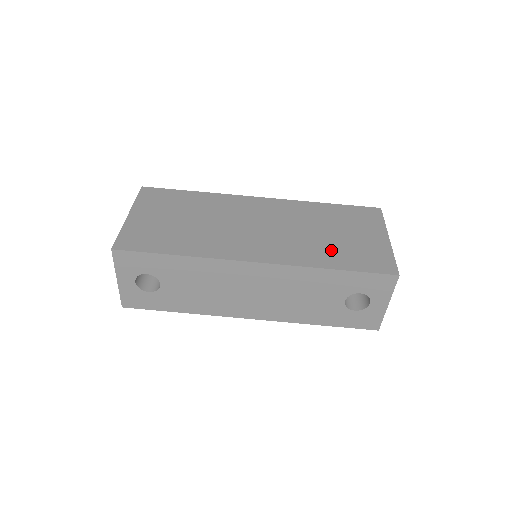
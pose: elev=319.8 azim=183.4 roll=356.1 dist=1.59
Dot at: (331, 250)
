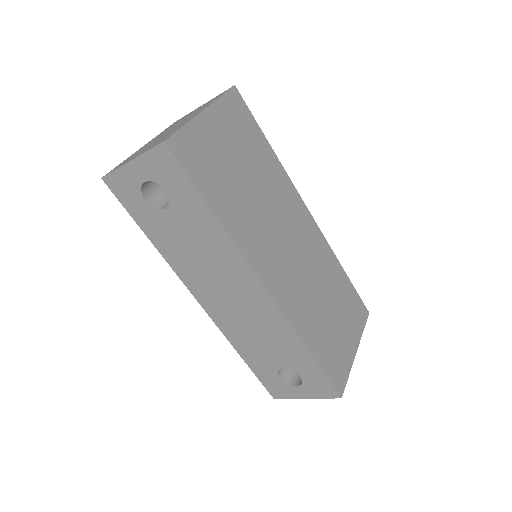
Dot at: (319, 328)
